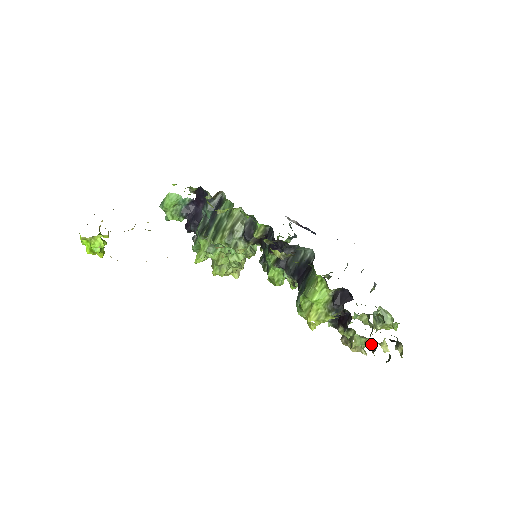
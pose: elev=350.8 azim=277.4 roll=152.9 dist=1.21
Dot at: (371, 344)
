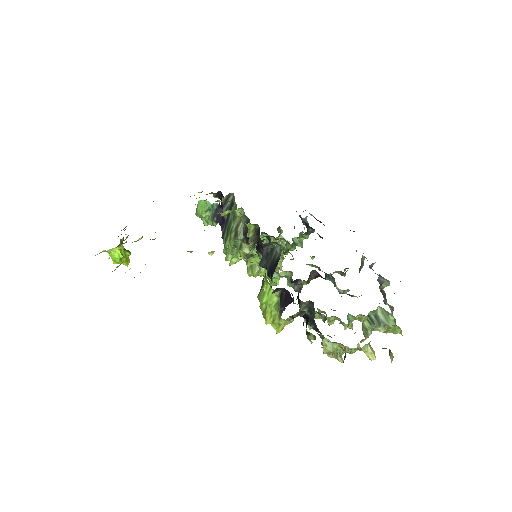
Dot at: (345, 350)
